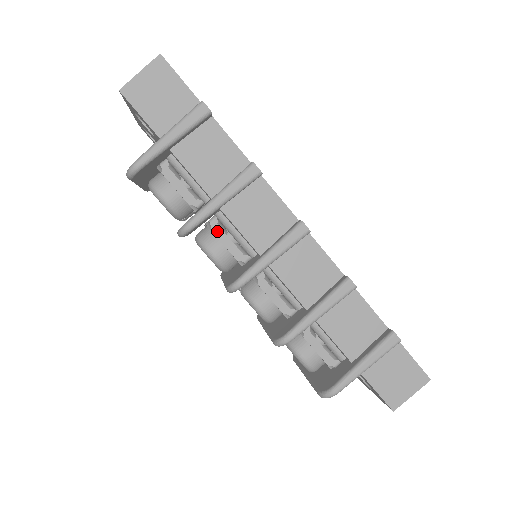
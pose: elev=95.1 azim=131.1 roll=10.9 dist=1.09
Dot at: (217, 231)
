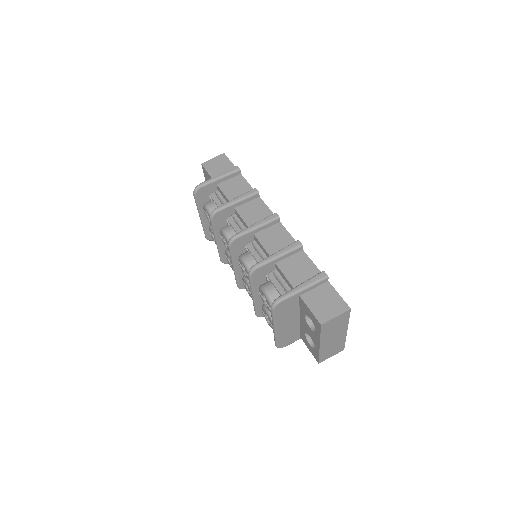
Dot at: (231, 221)
